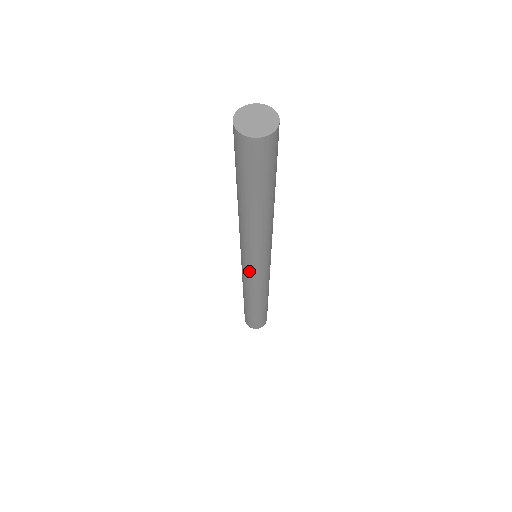
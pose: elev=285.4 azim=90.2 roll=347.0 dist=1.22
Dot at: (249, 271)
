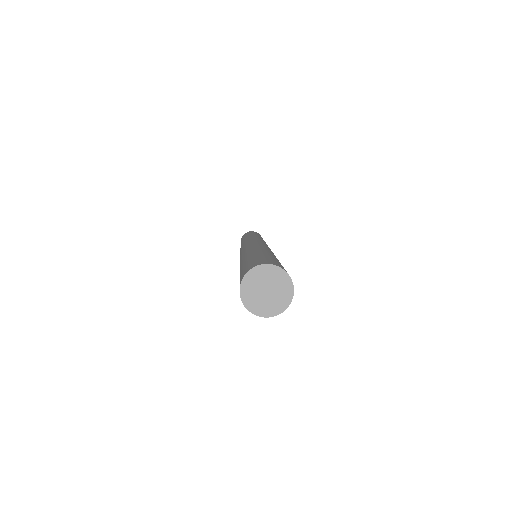
Dot at: occluded
